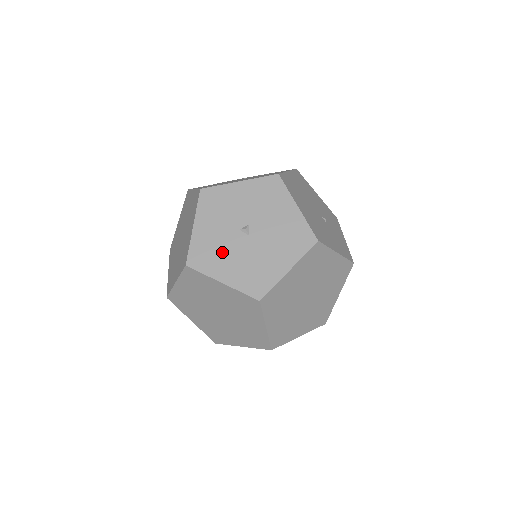
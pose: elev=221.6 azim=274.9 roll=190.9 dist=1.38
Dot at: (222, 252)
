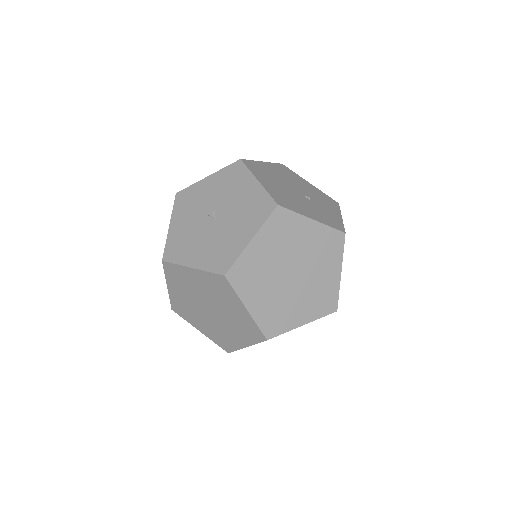
Dot at: (192, 240)
